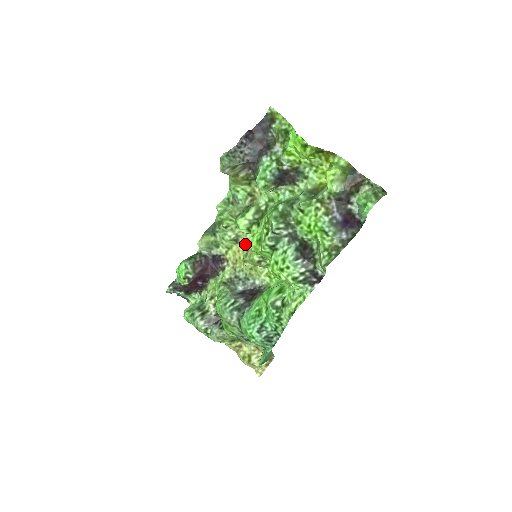
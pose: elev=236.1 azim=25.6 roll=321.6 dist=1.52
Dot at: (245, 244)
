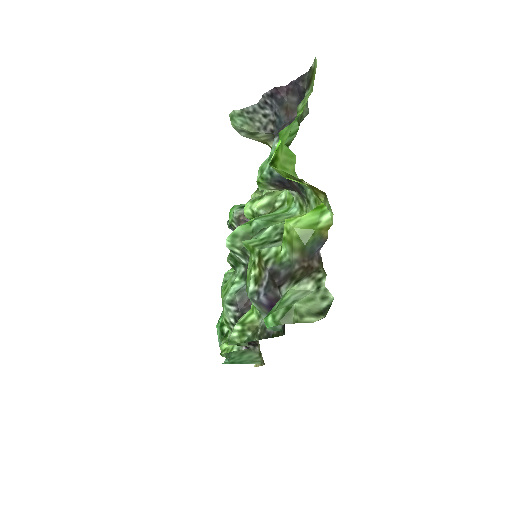
Dot at: occluded
